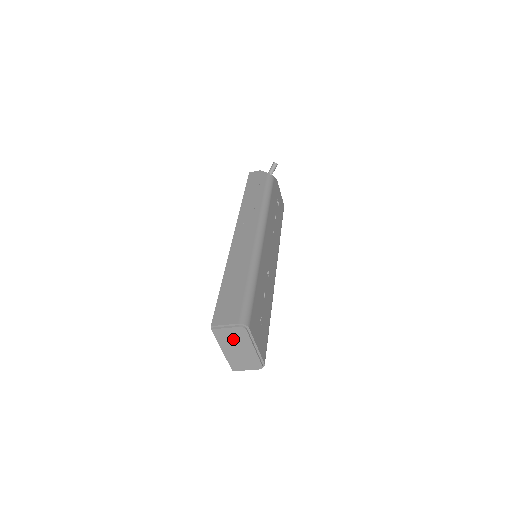
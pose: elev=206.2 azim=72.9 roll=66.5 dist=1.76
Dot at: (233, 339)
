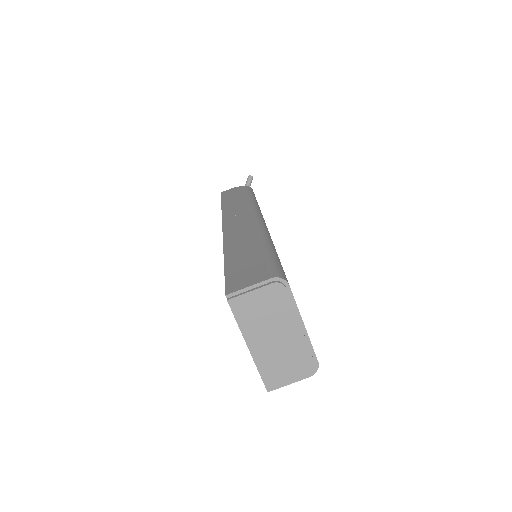
Dot at: (265, 314)
